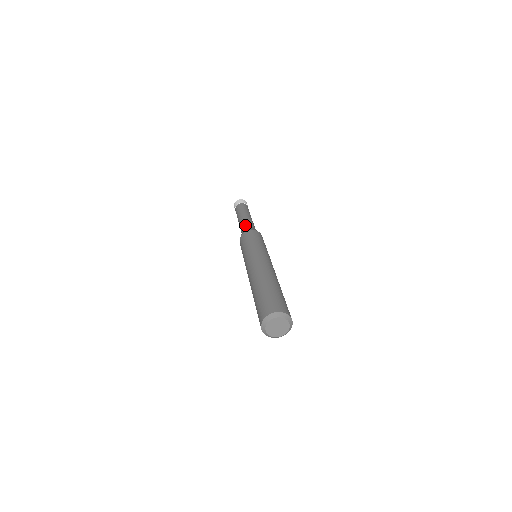
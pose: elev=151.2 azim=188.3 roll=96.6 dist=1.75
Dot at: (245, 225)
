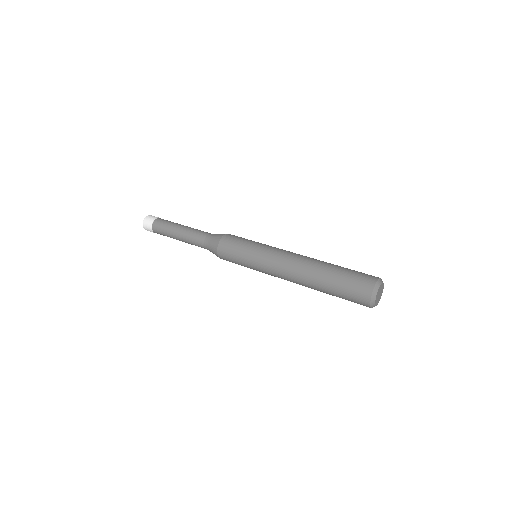
Dot at: (203, 235)
